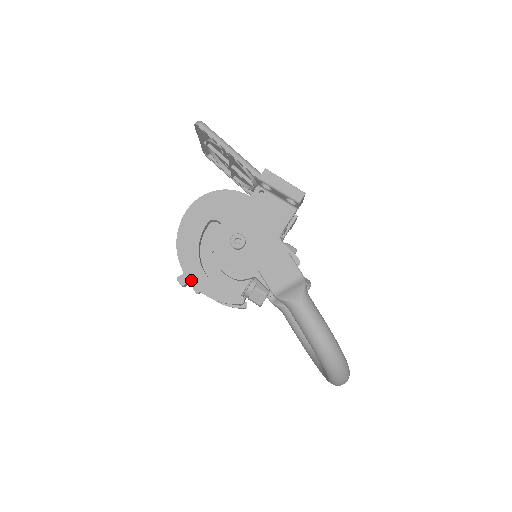
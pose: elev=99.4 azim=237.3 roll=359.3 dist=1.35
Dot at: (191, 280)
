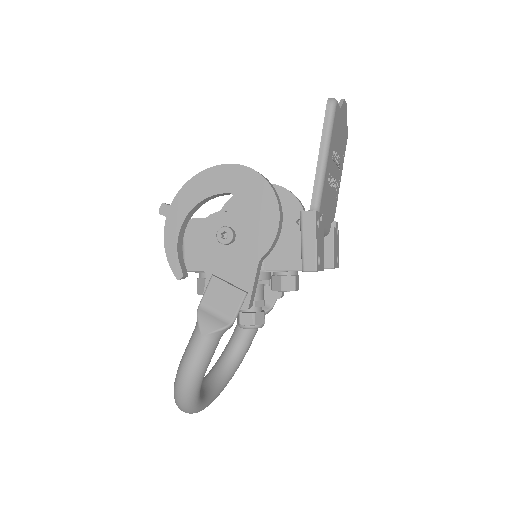
Dot at: (168, 217)
